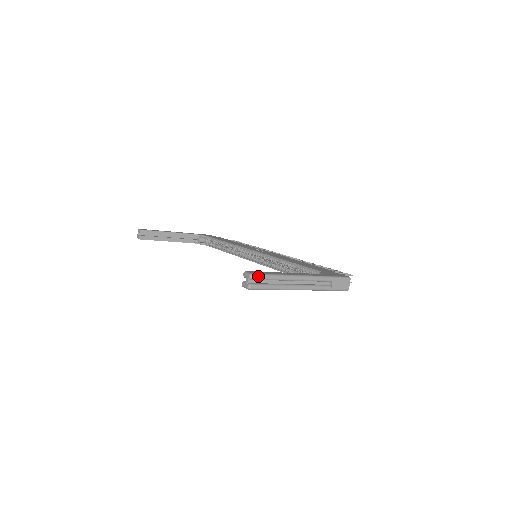
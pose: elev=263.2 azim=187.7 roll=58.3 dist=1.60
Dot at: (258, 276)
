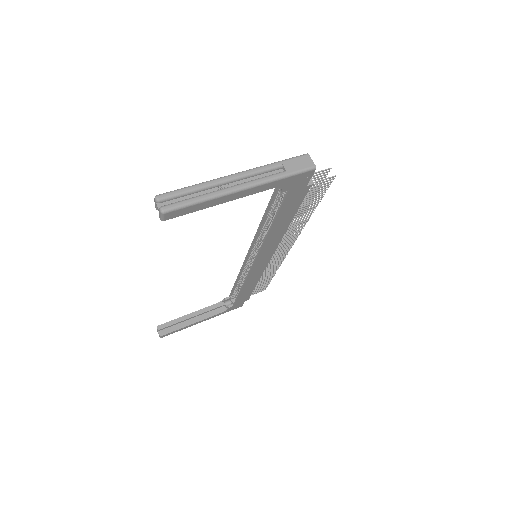
Dot at: (166, 194)
